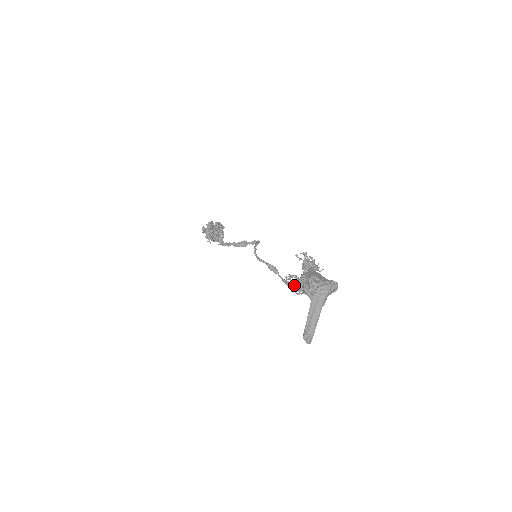
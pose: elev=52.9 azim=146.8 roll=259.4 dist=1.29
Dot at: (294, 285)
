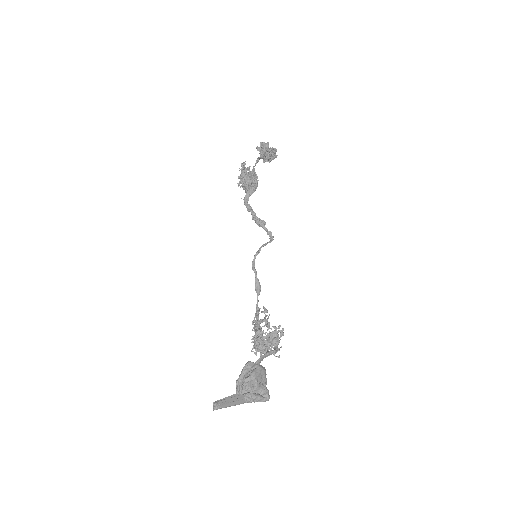
Dot at: (256, 329)
